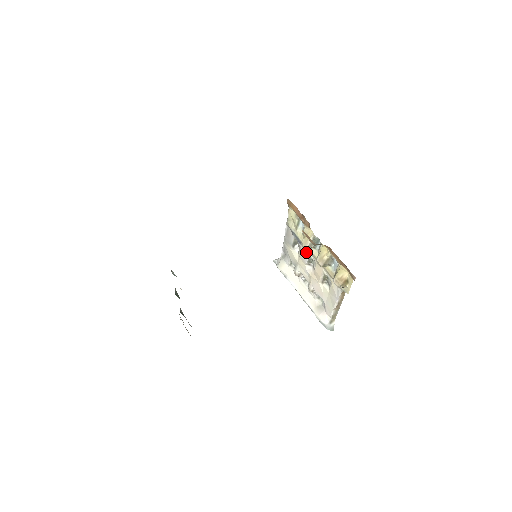
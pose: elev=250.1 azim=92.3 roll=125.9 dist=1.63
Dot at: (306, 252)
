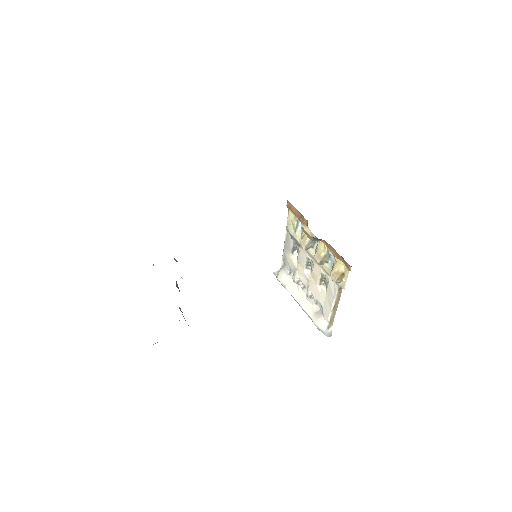
Dot at: (304, 254)
